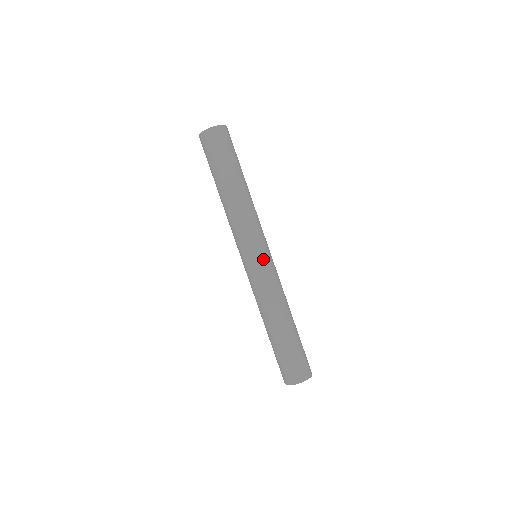
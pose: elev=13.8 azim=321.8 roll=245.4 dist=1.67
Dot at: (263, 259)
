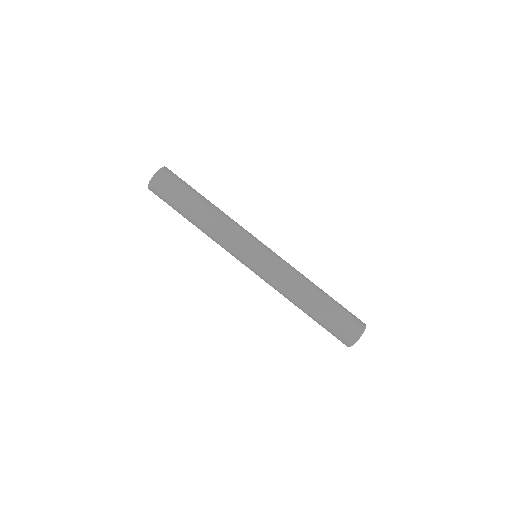
Dot at: (255, 264)
